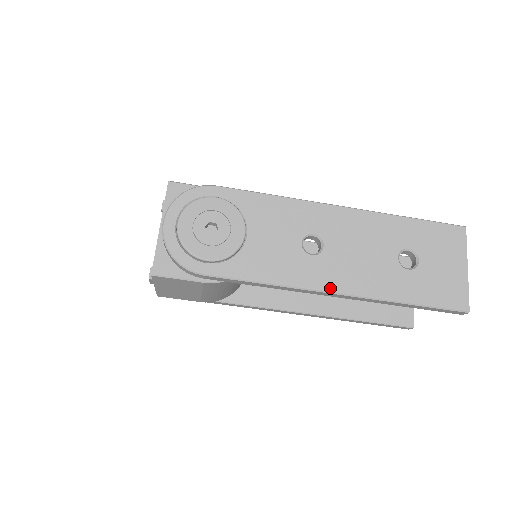
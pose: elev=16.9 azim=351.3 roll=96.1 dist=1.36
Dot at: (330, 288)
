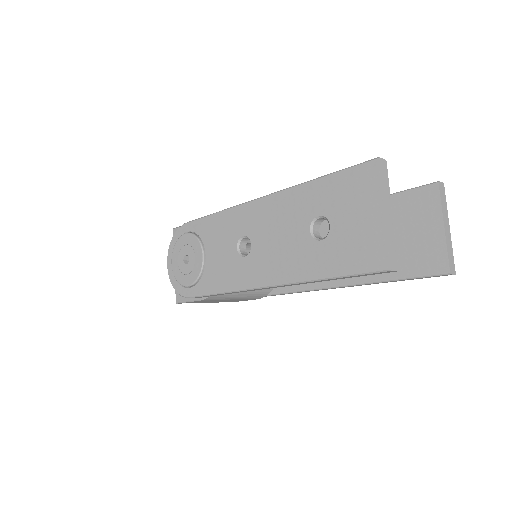
Dot at: (260, 284)
